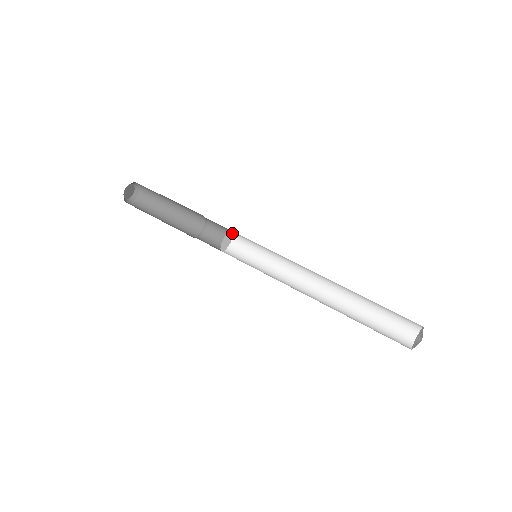
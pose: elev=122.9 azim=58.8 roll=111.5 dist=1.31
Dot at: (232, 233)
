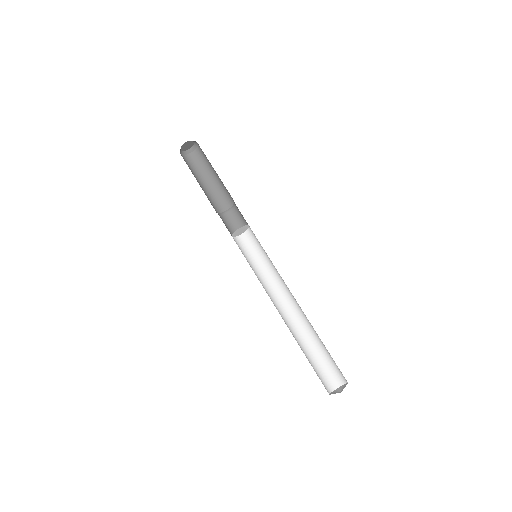
Dot at: (244, 226)
